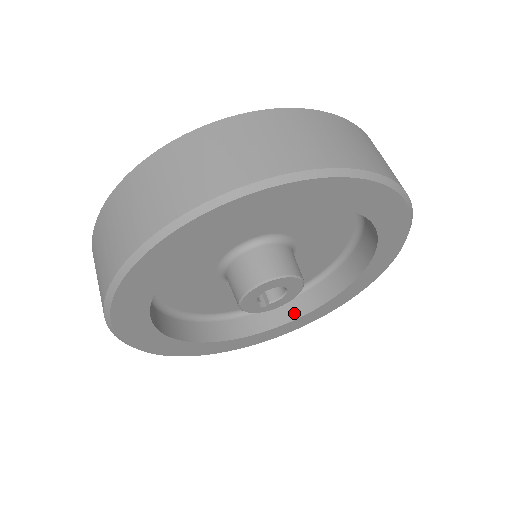
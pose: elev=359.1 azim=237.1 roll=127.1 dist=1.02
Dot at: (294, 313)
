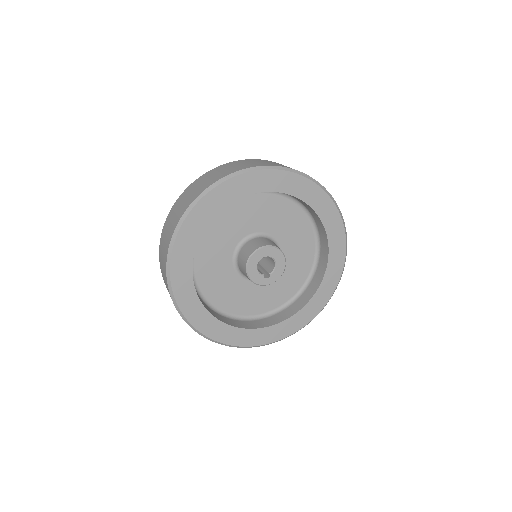
Dot at: (309, 296)
